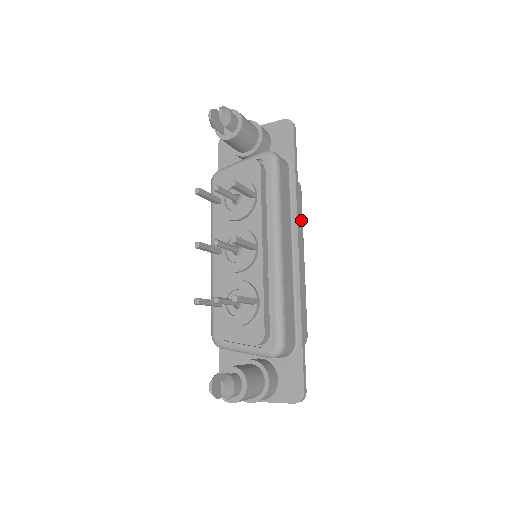
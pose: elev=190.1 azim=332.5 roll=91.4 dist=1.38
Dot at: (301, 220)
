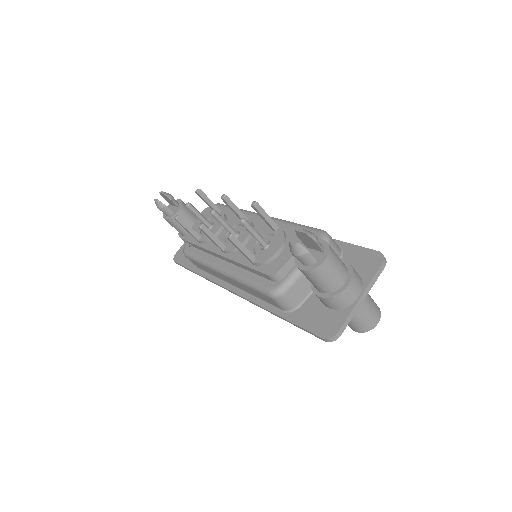
Dot at: occluded
